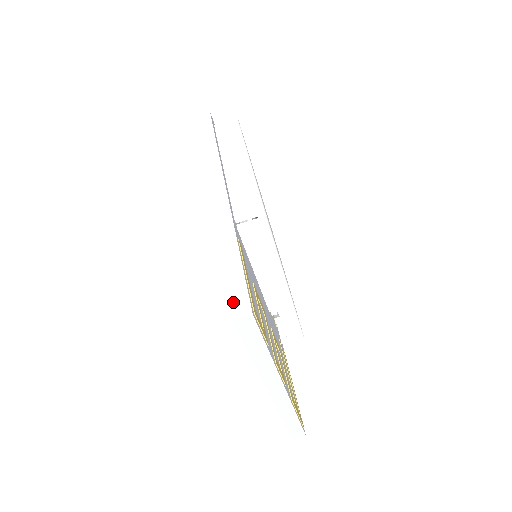
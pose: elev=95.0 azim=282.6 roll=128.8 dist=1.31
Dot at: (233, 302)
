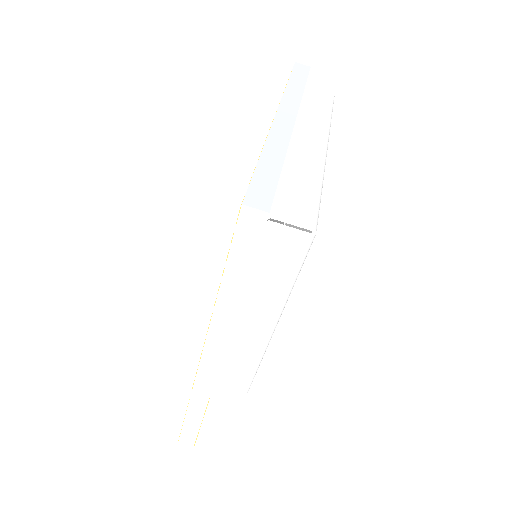
Dot at: (180, 446)
